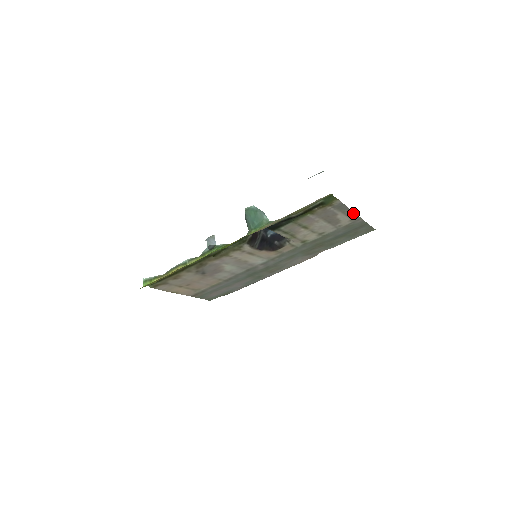
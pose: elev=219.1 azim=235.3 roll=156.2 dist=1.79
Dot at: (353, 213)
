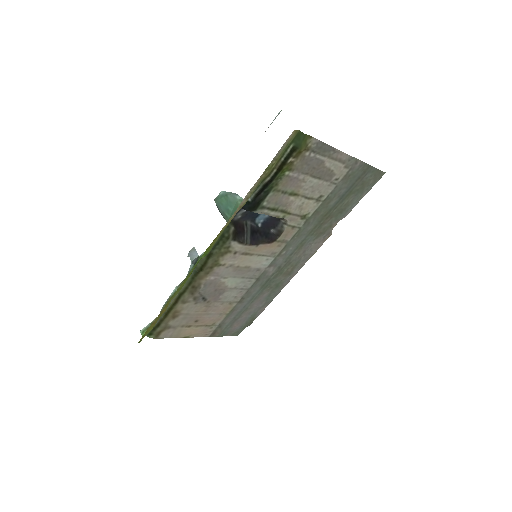
Dot at: (343, 154)
